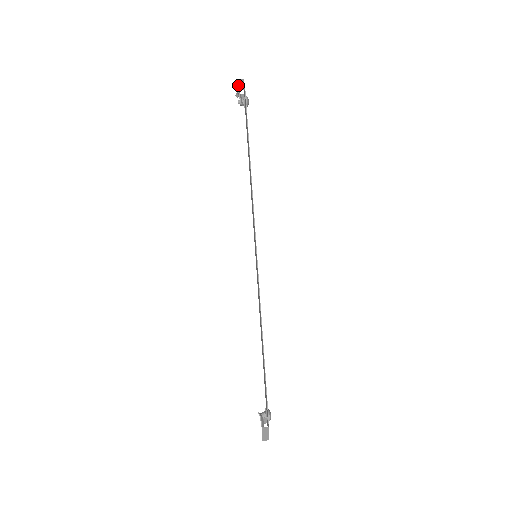
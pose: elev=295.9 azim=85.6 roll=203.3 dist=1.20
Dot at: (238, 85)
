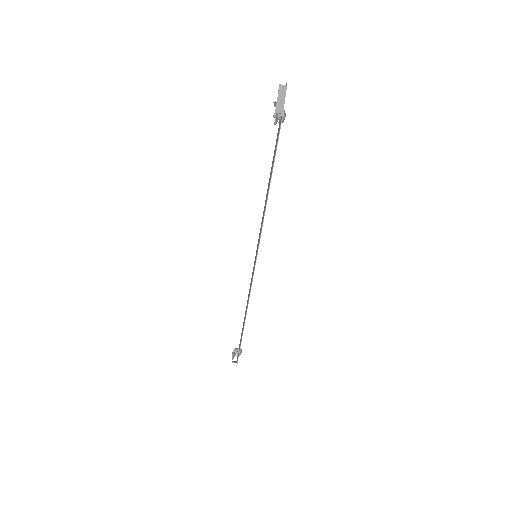
Dot at: (277, 101)
